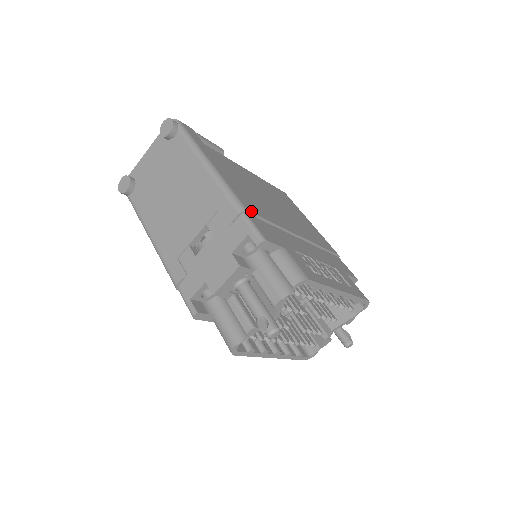
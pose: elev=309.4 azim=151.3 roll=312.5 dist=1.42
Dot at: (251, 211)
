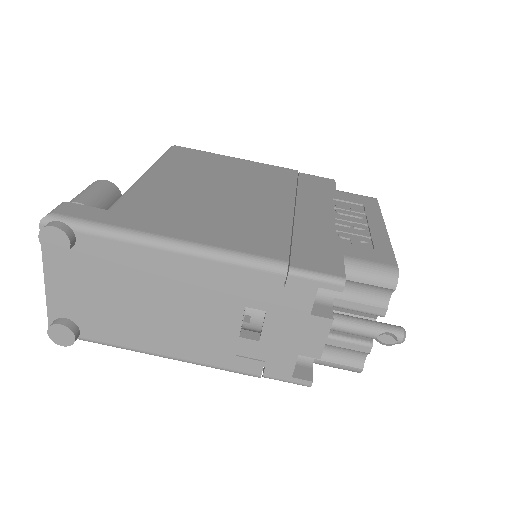
Dot at: (285, 256)
